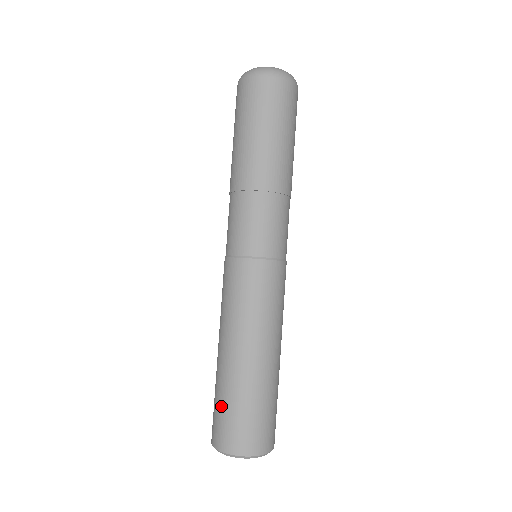
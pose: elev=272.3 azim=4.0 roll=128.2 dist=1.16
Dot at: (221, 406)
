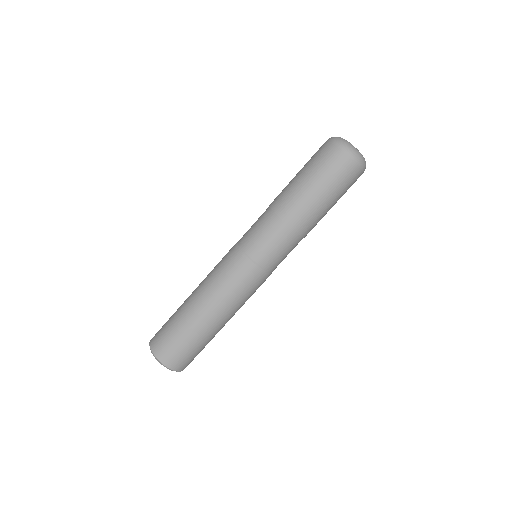
Dot at: (183, 343)
